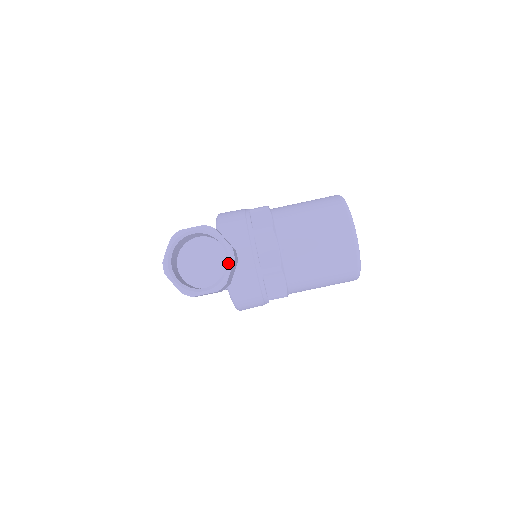
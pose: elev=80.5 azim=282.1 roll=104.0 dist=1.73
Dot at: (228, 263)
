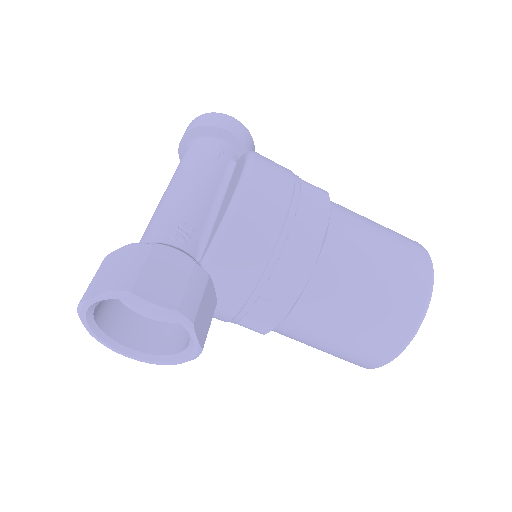
Dot at: (183, 357)
